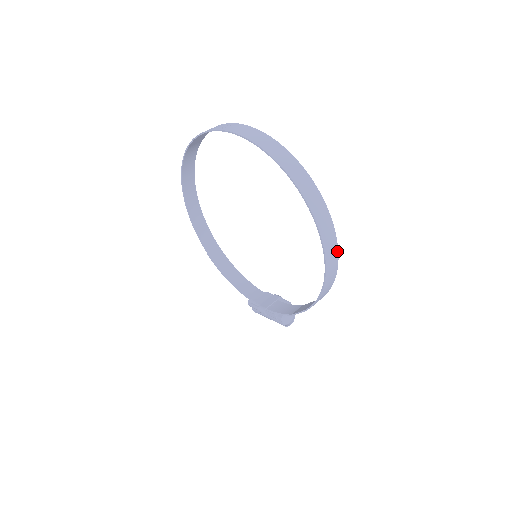
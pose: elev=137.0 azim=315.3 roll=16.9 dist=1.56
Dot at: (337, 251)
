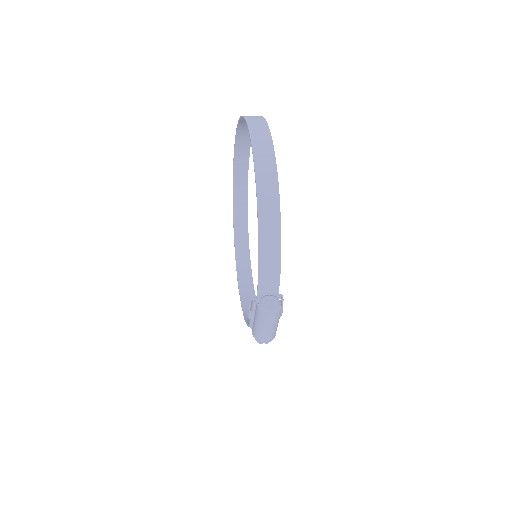
Dot at: (272, 145)
